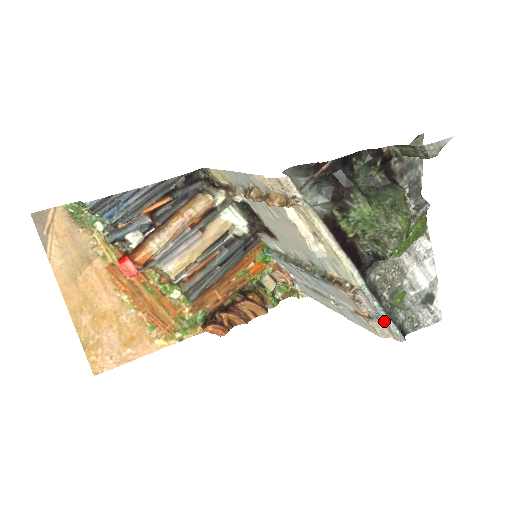
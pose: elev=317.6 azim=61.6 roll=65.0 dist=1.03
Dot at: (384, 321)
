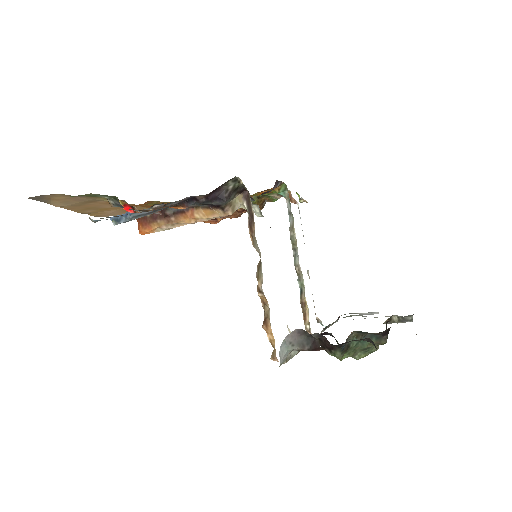
Dot at: occluded
